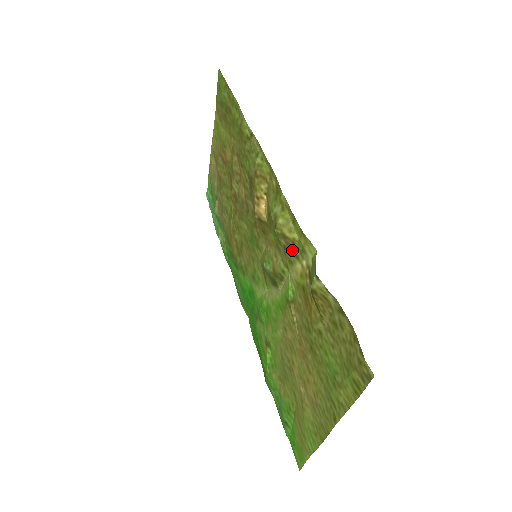
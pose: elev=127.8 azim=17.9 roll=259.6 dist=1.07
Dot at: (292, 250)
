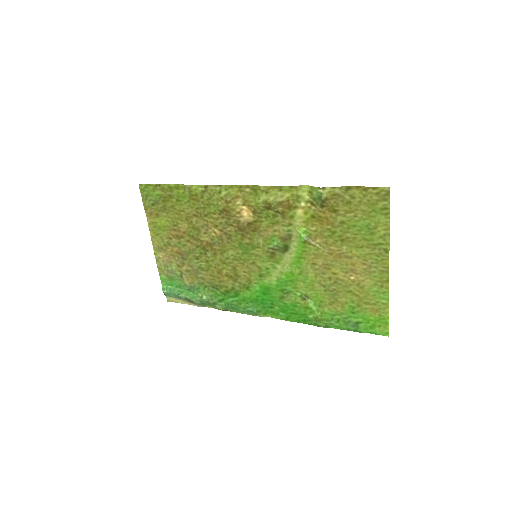
Dot at: (289, 207)
